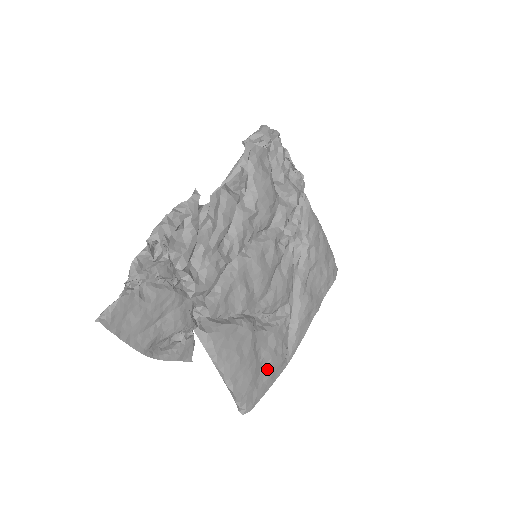
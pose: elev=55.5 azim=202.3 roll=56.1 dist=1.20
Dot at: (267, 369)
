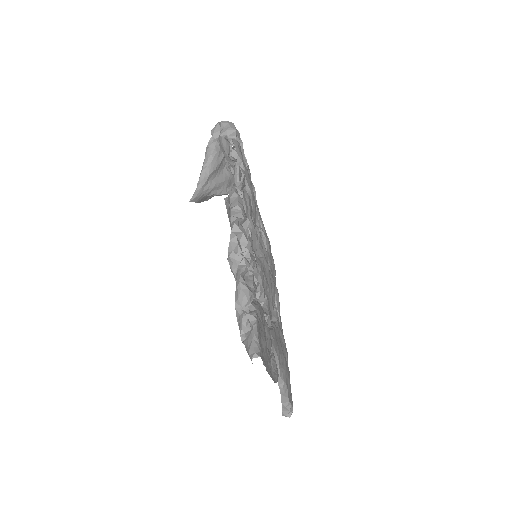
Dot at: (287, 365)
